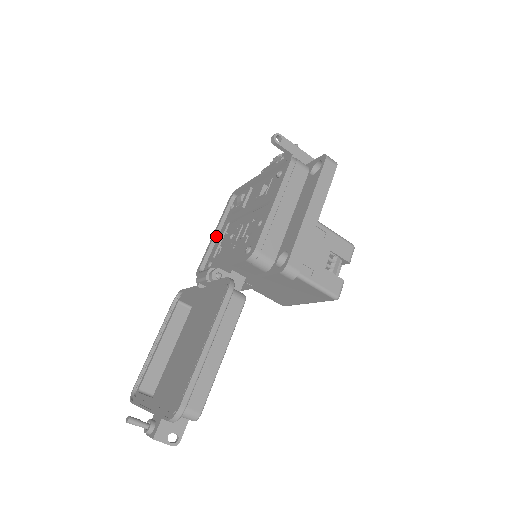
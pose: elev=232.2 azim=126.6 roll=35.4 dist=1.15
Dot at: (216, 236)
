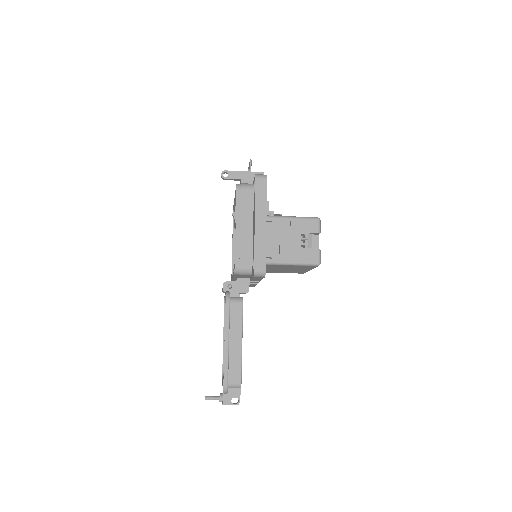
Dot at: (234, 247)
